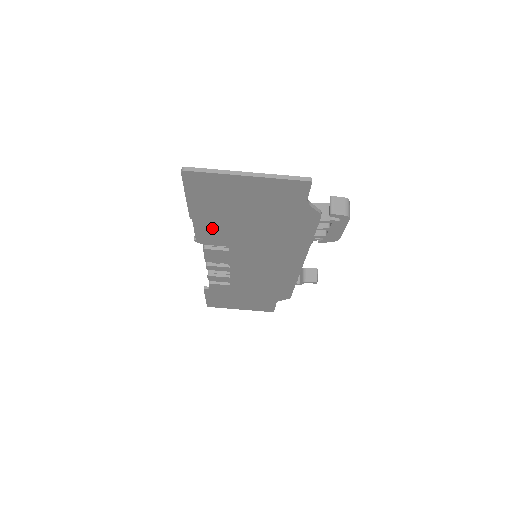
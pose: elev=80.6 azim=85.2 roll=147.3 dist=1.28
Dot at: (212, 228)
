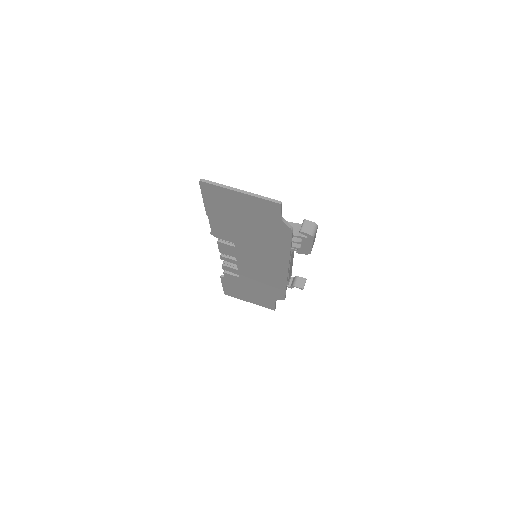
Dot at: (222, 226)
